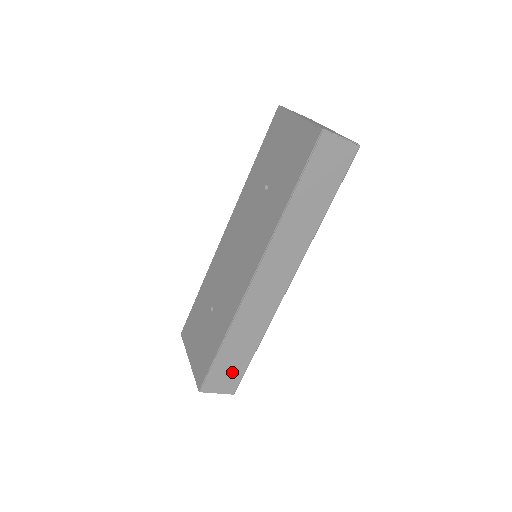
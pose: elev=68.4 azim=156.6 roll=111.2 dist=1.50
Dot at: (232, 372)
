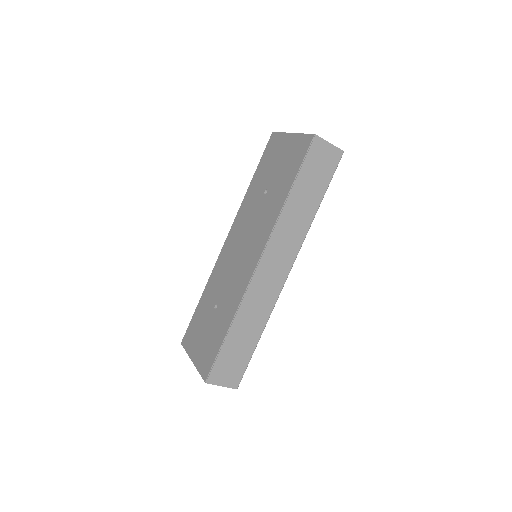
Dot at: (236, 363)
